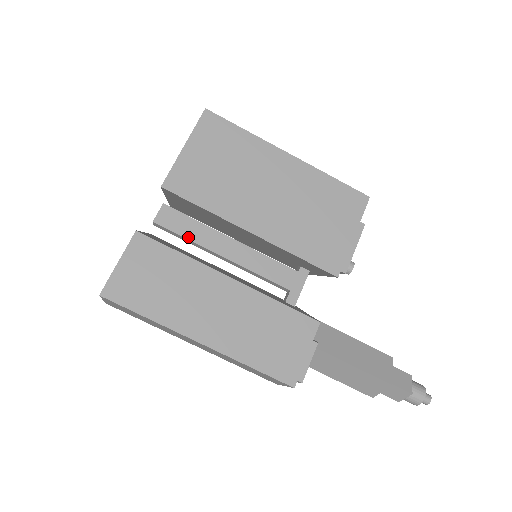
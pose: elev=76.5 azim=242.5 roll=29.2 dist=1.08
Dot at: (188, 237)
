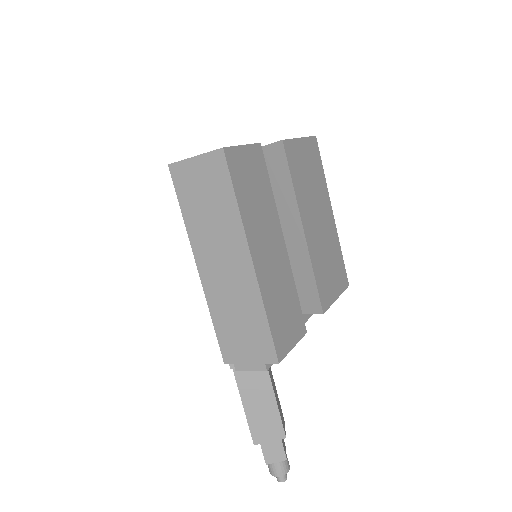
Dot at: occluded
